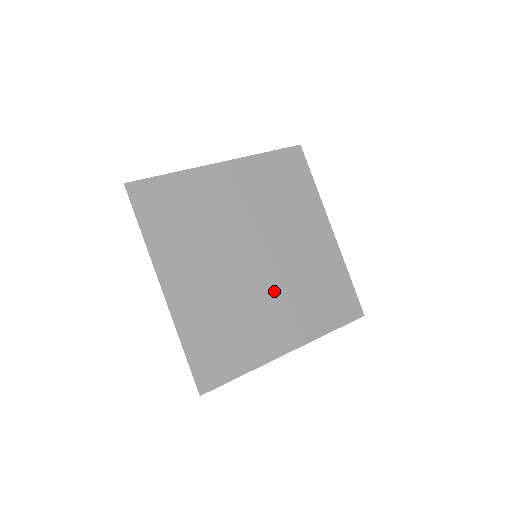
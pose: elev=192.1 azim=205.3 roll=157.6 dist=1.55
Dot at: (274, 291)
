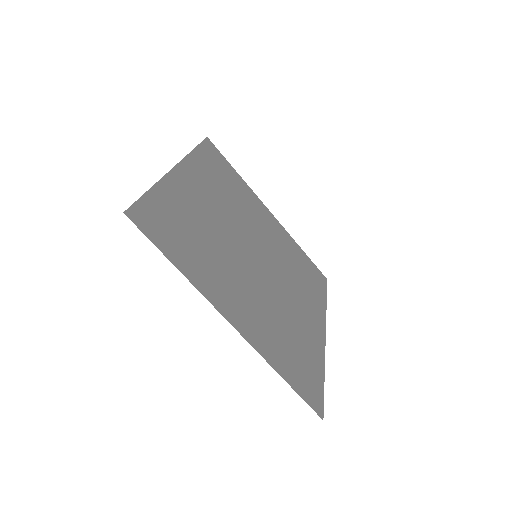
Dot at: (285, 285)
